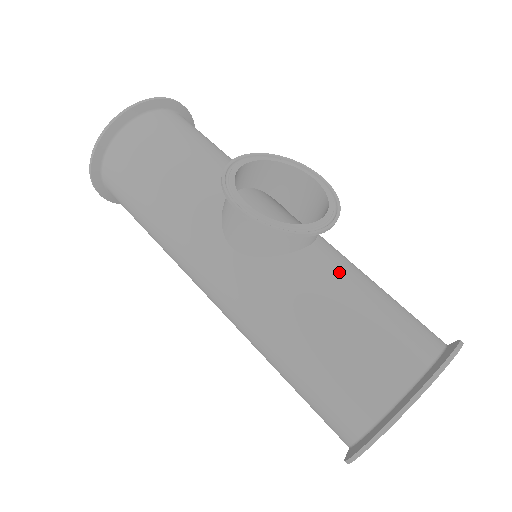
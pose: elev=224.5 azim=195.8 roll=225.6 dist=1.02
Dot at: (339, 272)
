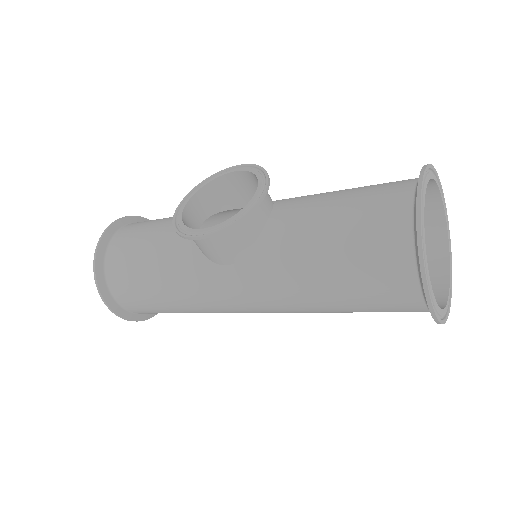
Dot at: (303, 209)
